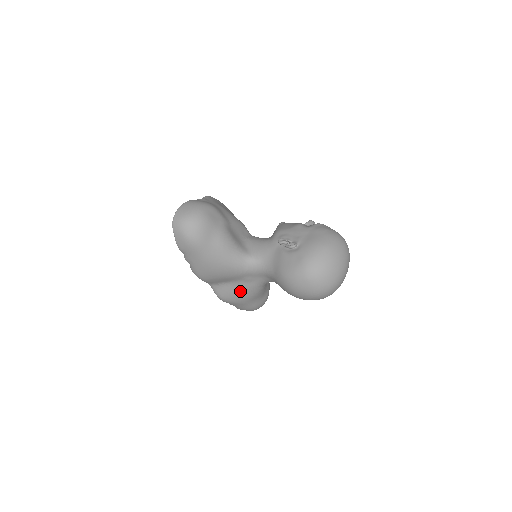
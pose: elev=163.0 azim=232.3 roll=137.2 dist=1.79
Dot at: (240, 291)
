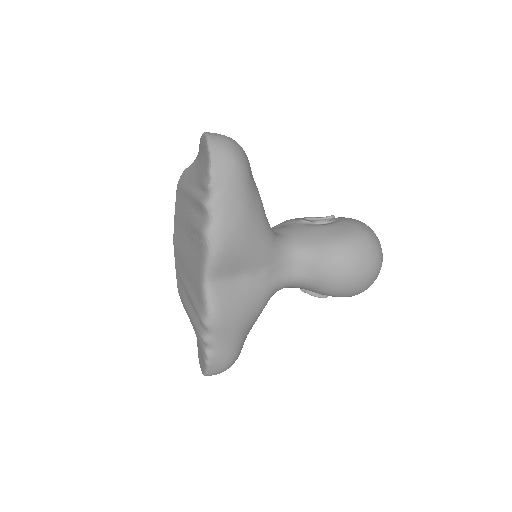
Dot at: (249, 297)
